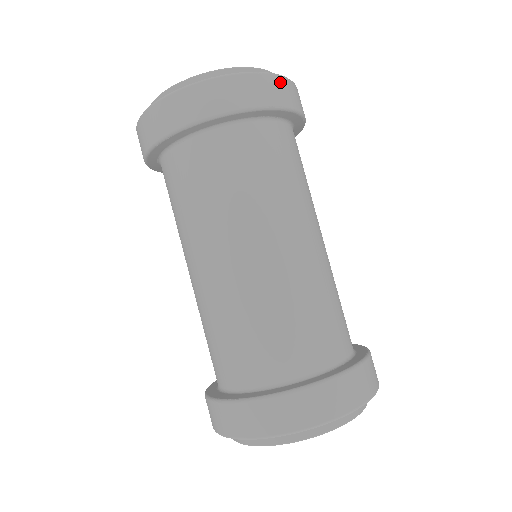
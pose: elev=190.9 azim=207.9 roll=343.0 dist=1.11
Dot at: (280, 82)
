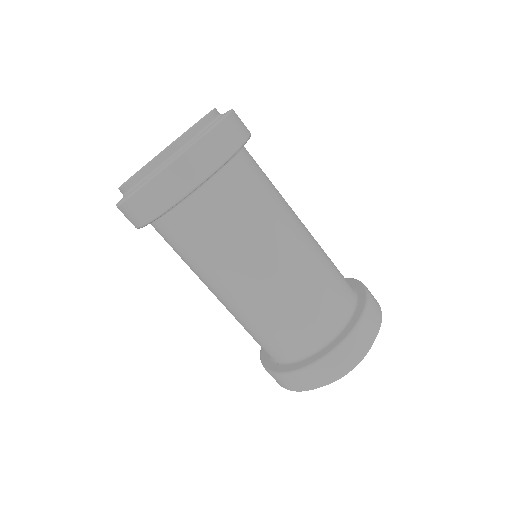
Dot at: (236, 117)
